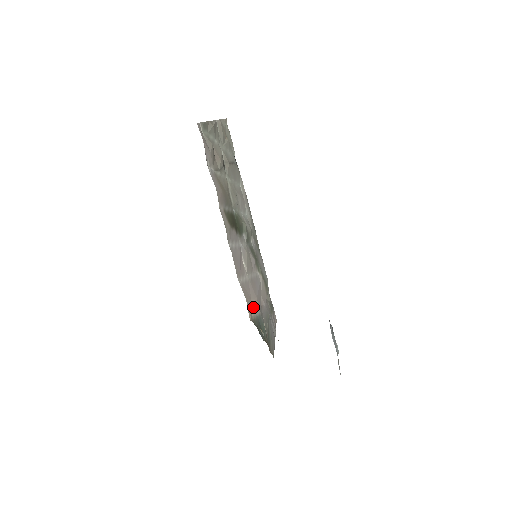
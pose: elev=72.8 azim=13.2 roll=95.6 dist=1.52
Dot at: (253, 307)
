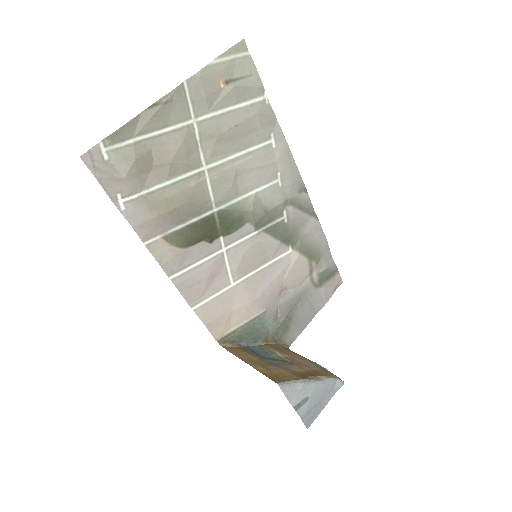
Dot at: (237, 317)
